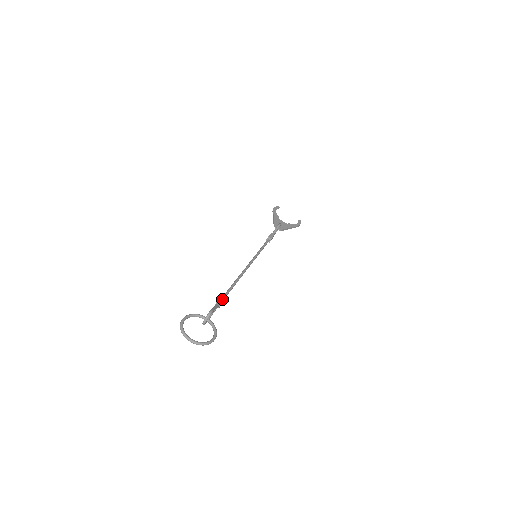
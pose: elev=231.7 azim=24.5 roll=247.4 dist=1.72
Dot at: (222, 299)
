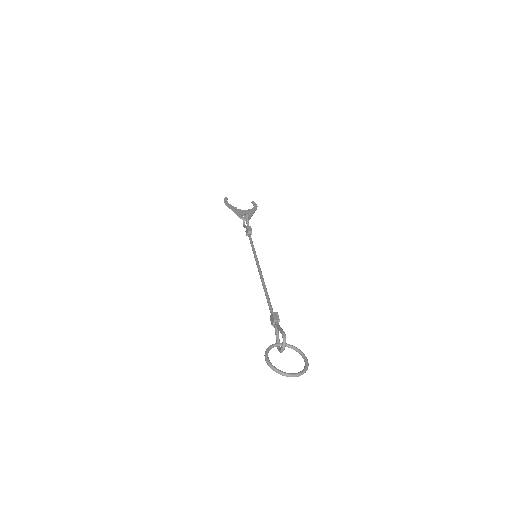
Dot at: (276, 316)
